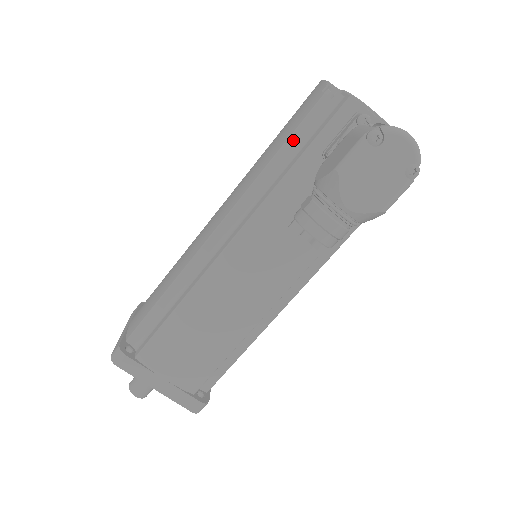
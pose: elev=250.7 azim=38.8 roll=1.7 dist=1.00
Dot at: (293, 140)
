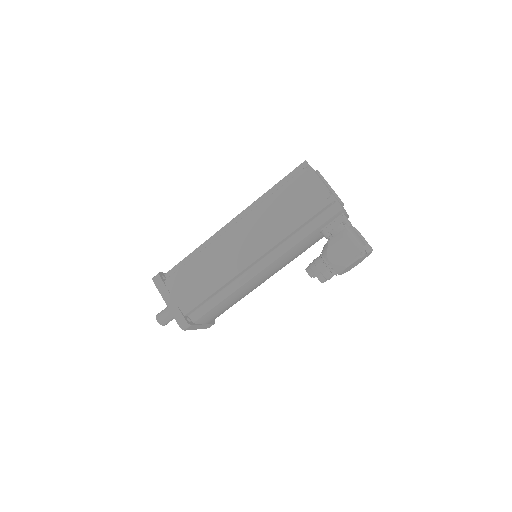
Dot at: (307, 222)
